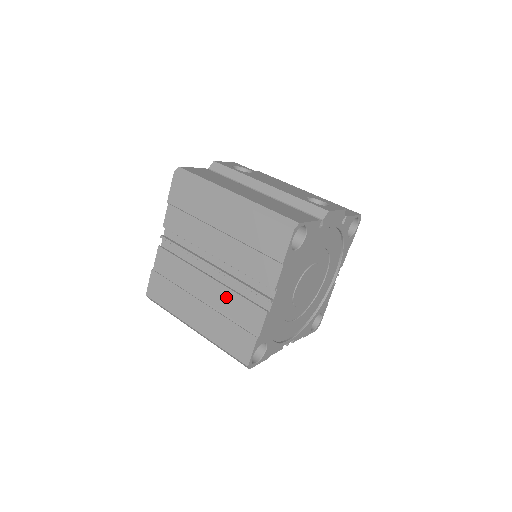
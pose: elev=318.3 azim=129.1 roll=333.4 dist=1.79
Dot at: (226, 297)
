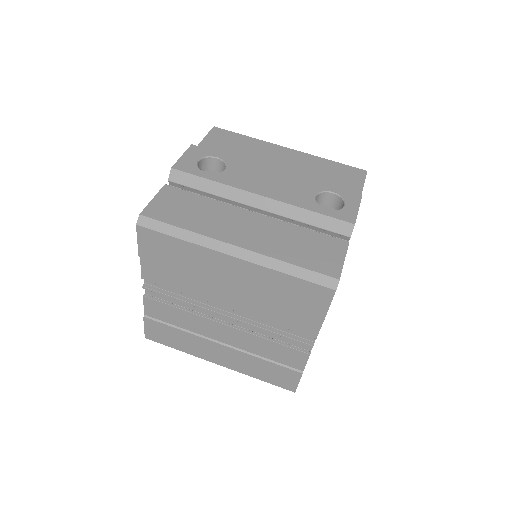
Dot at: (253, 342)
